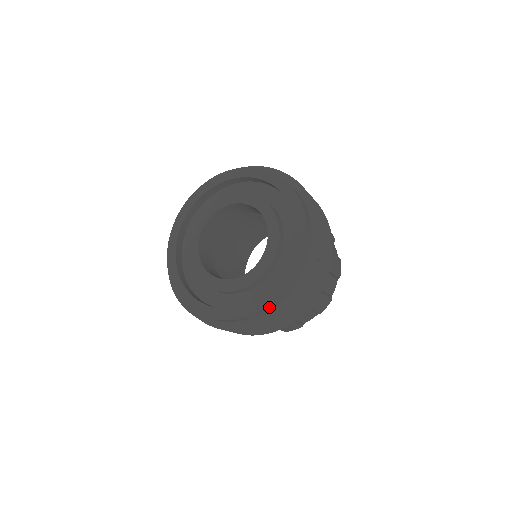
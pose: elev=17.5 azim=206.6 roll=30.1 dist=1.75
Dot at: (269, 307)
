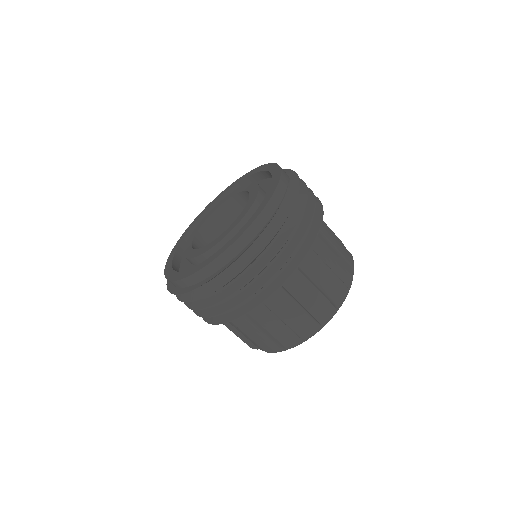
Dot at: (278, 196)
